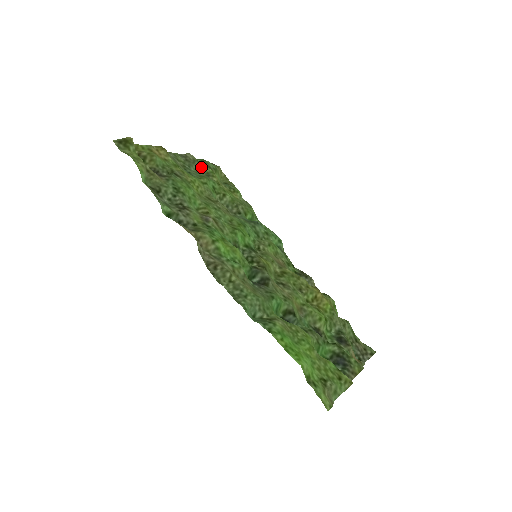
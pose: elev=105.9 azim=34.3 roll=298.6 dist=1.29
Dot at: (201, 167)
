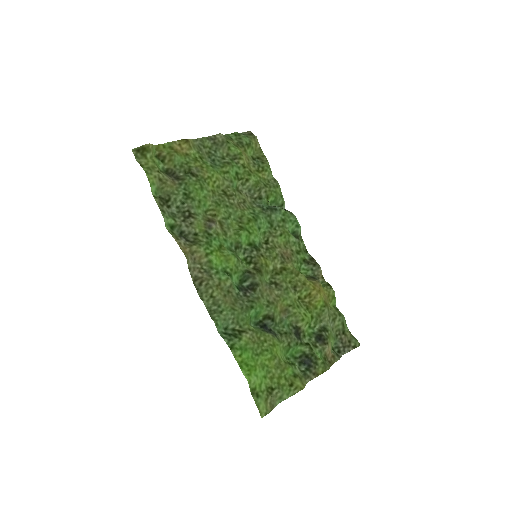
Dot at: (229, 149)
